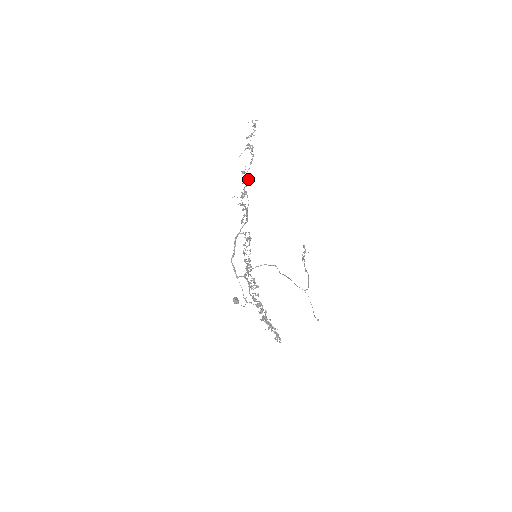
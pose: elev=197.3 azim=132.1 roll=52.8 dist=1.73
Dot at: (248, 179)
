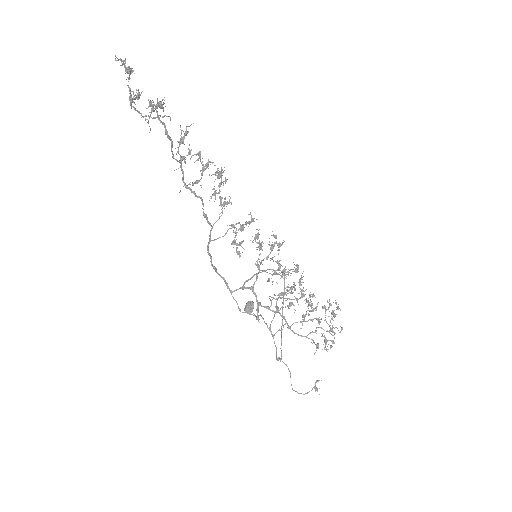
Dot at: (190, 153)
